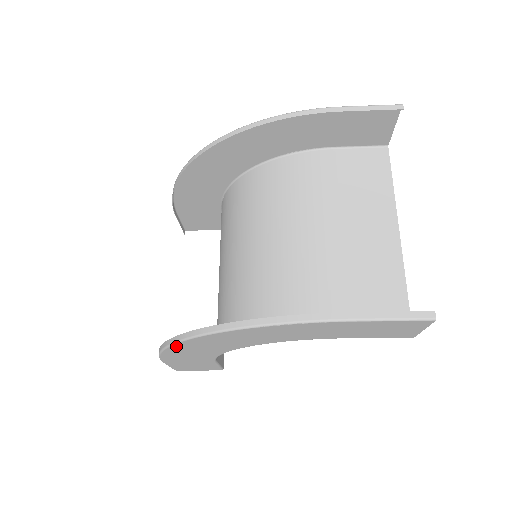
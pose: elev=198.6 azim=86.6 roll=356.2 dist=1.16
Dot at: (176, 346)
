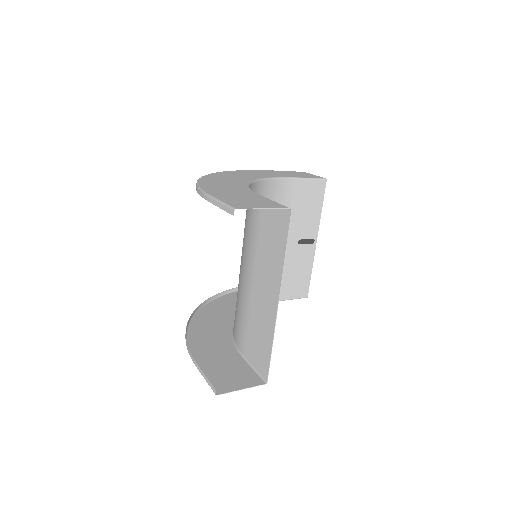
Dot at: (213, 302)
